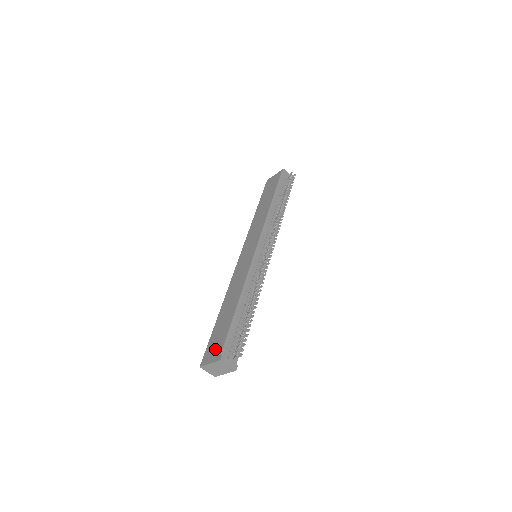
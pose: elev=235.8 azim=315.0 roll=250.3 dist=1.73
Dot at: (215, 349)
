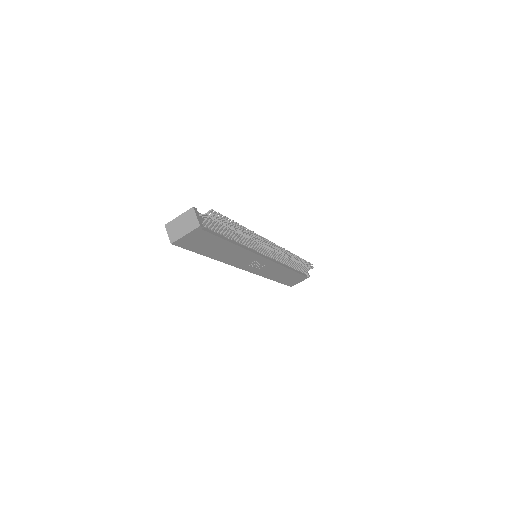
Dot at: occluded
